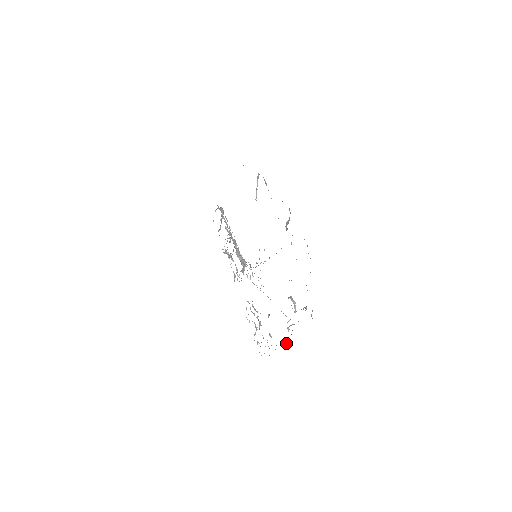
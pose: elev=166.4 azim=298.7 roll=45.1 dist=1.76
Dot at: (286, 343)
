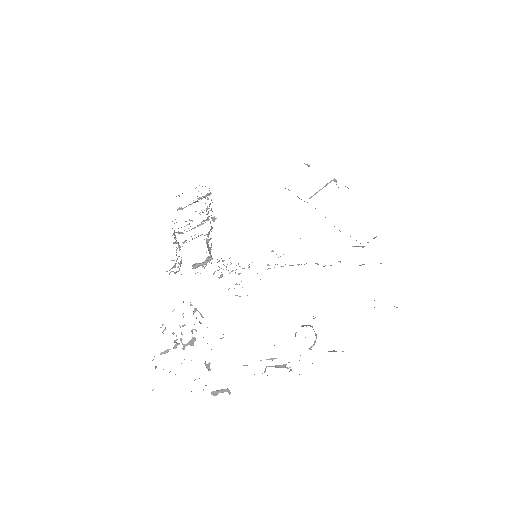
Dot at: (223, 392)
